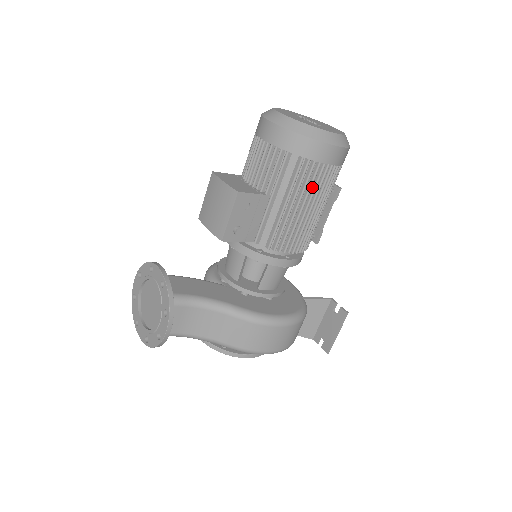
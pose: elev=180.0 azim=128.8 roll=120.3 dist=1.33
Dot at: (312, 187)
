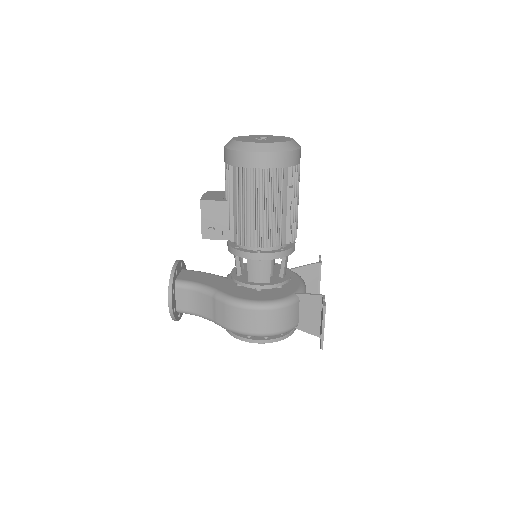
Dot at: (253, 189)
